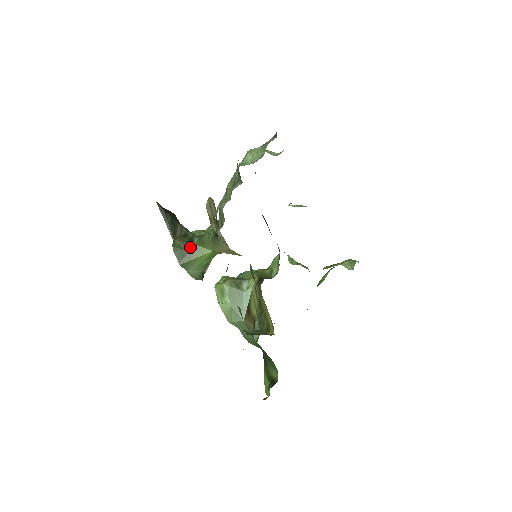
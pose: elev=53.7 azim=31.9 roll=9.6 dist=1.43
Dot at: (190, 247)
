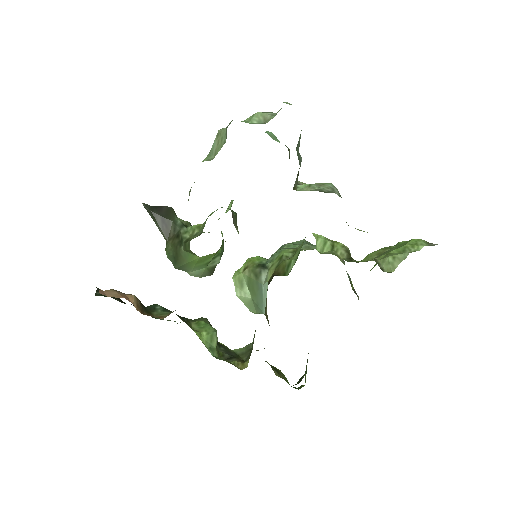
Dot at: (179, 252)
